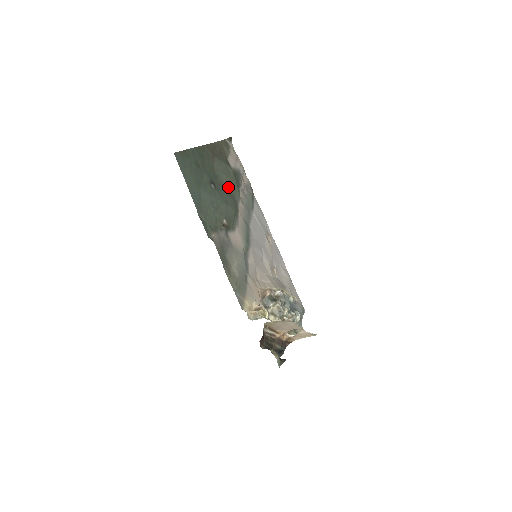
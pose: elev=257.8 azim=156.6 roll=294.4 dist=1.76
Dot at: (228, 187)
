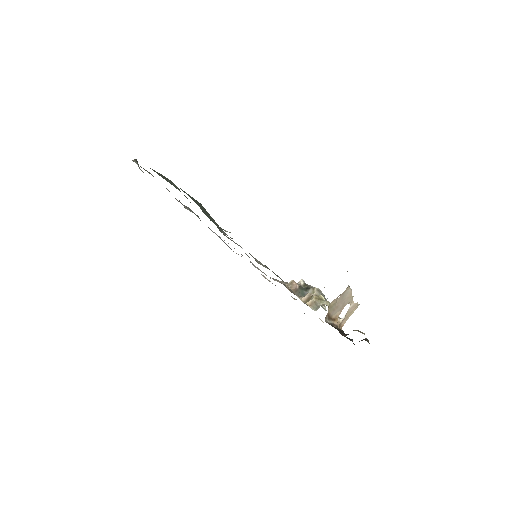
Dot at: occluded
